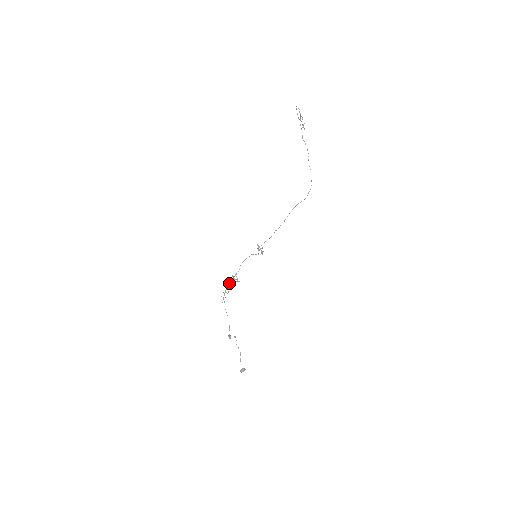
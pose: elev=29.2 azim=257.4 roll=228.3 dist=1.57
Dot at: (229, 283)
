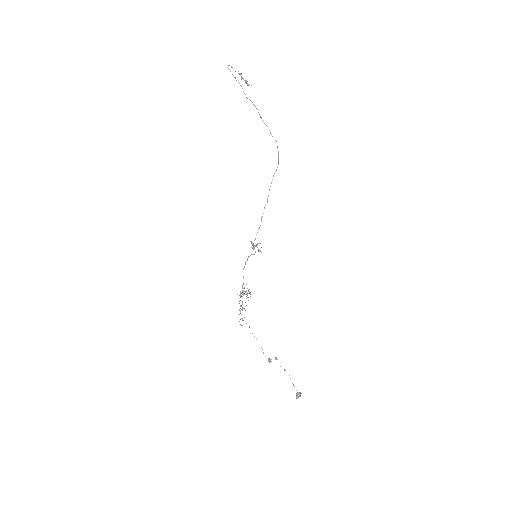
Dot at: occluded
